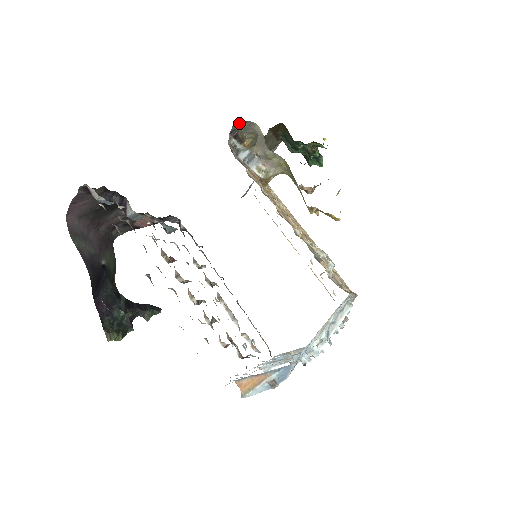
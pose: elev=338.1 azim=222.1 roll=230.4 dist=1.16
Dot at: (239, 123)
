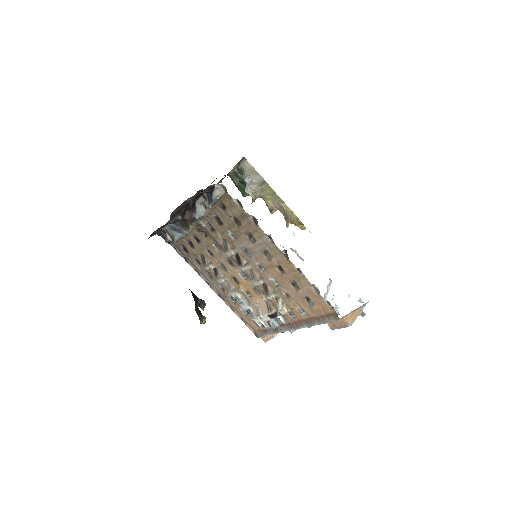
Dot at: occluded
